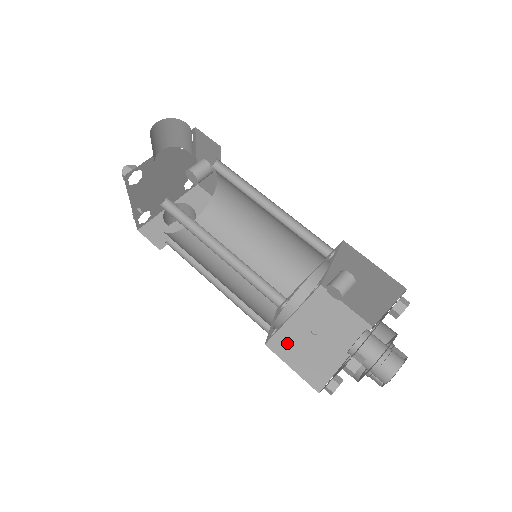
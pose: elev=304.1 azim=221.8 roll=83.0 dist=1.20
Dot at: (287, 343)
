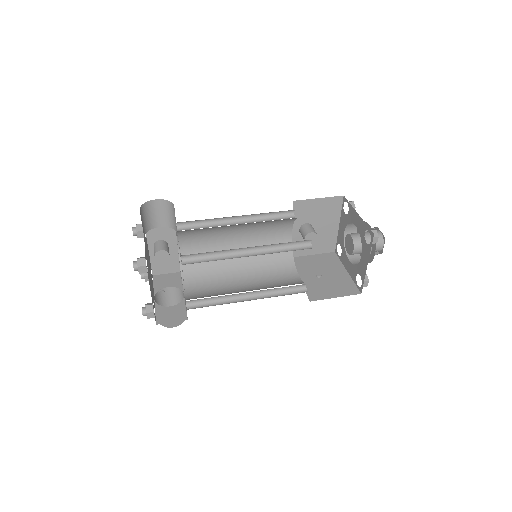
Dot at: (317, 291)
